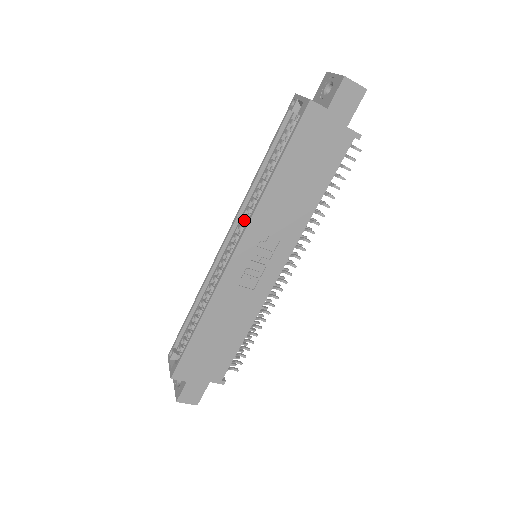
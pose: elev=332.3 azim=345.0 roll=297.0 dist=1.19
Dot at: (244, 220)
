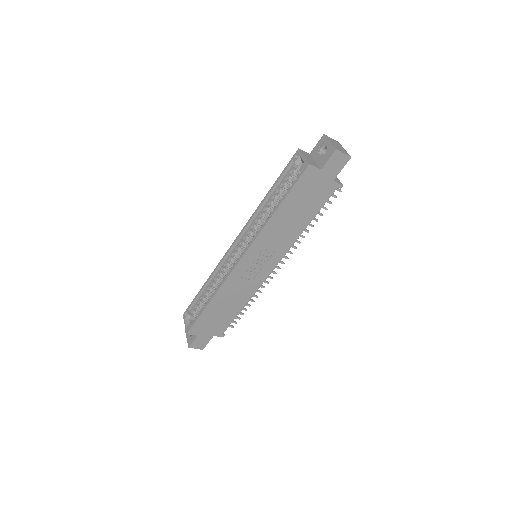
Dot at: (250, 232)
